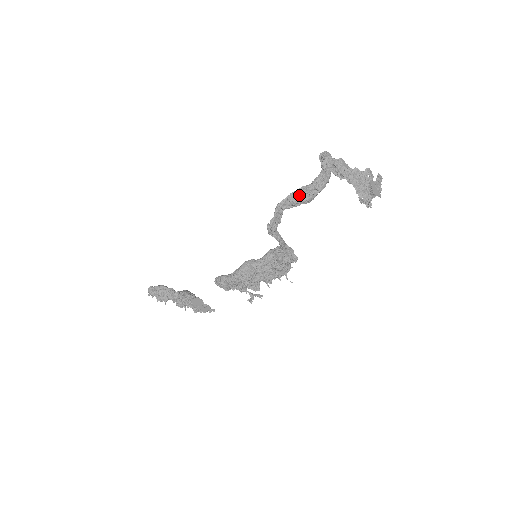
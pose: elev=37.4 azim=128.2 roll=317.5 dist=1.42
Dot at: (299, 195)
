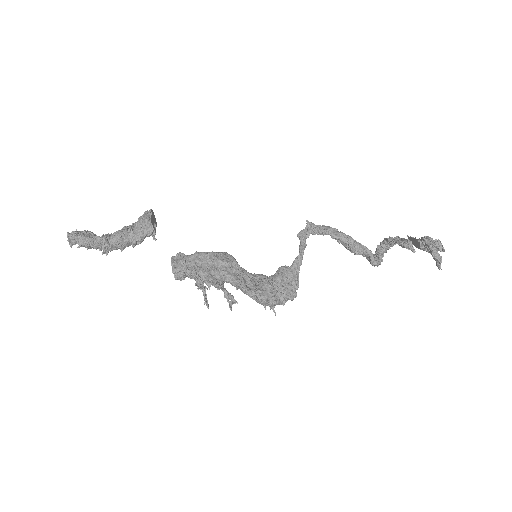
Dot at: (349, 236)
